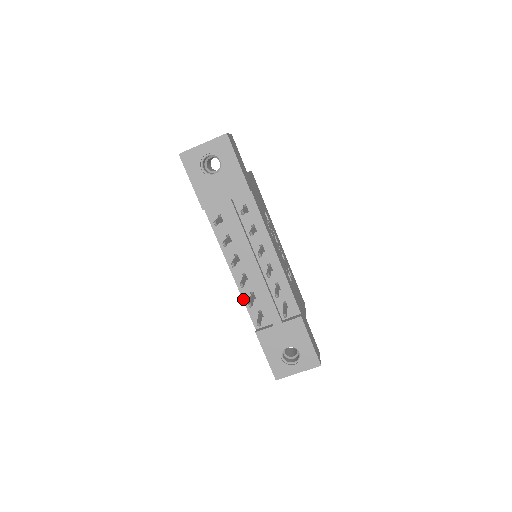
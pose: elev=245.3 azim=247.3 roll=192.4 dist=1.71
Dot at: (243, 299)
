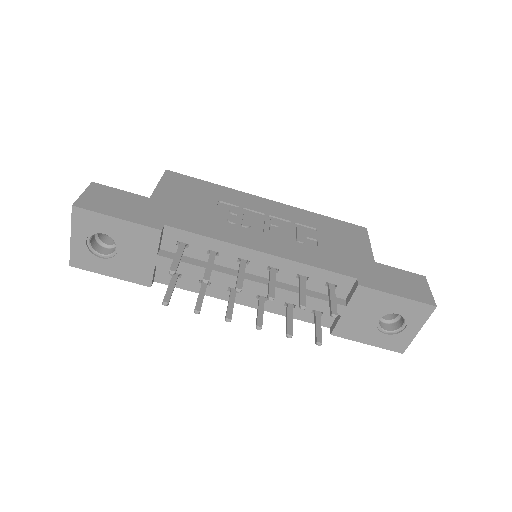
Dot at: (285, 316)
